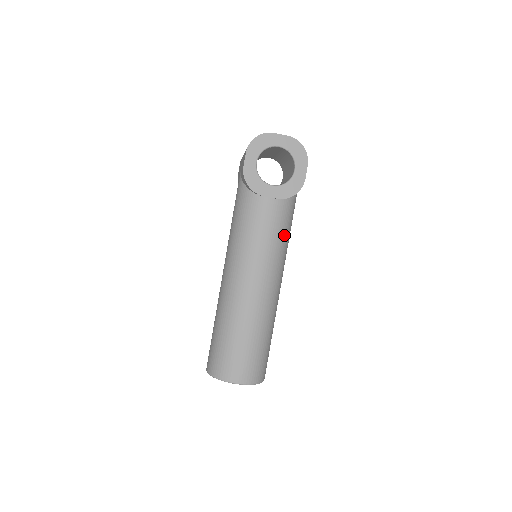
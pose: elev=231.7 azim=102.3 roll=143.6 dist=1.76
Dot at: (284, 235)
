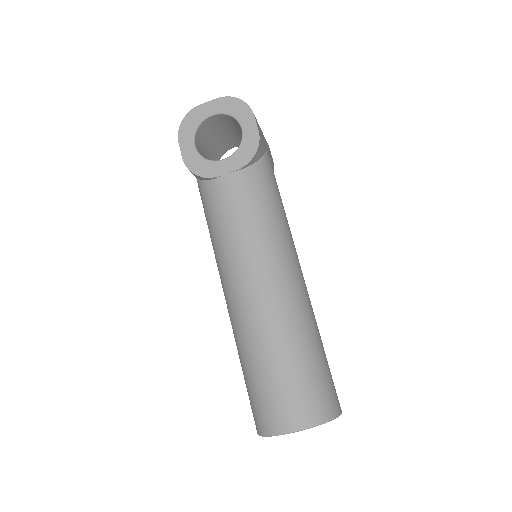
Dot at: (268, 209)
